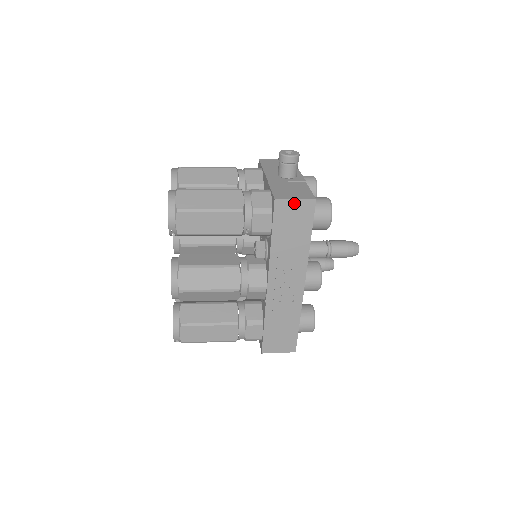
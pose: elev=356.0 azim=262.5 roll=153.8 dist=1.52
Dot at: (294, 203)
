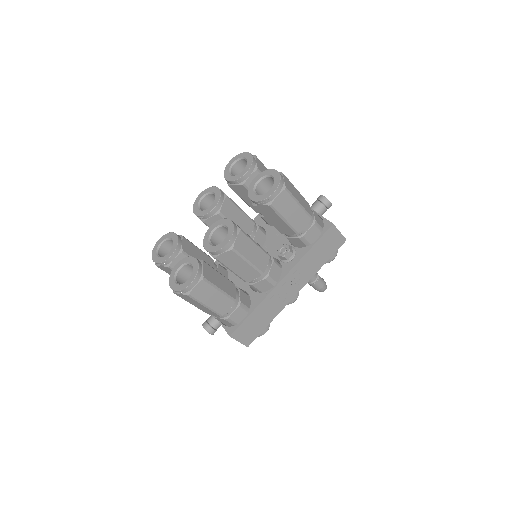
Dot at: (338, 234)
